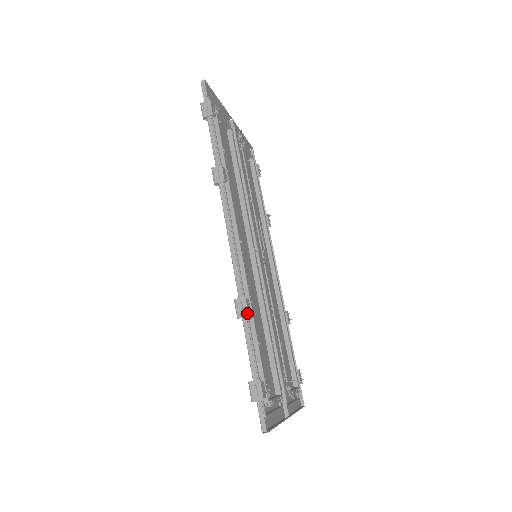
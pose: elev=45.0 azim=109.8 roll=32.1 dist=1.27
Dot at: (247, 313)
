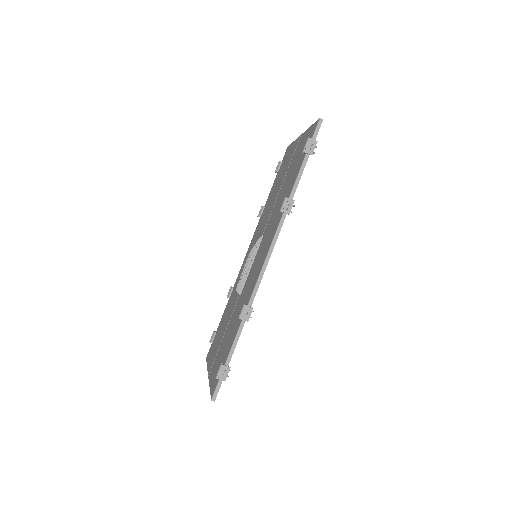
Dot at: (248, 320)
